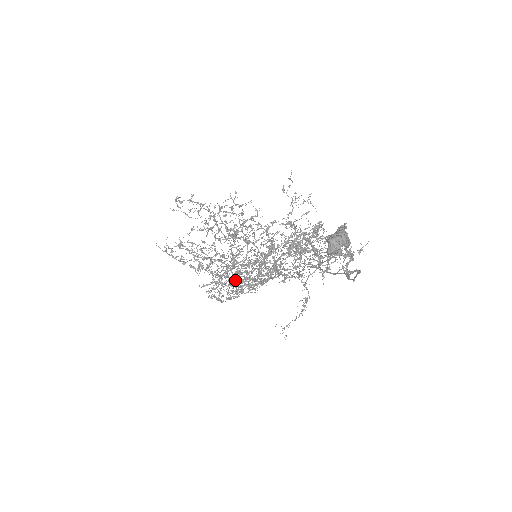
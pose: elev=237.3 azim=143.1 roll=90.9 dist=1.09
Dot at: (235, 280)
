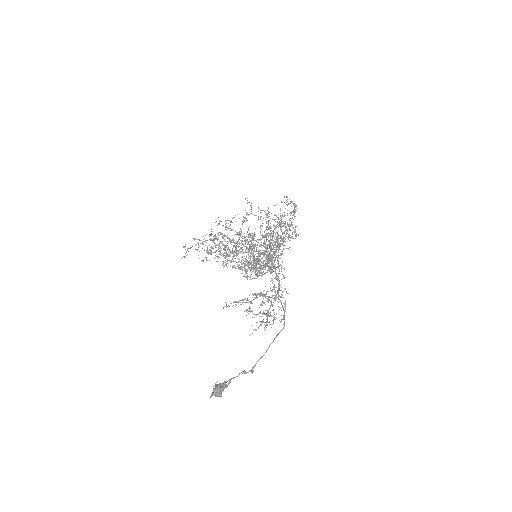
Dot at: (253, 271)
